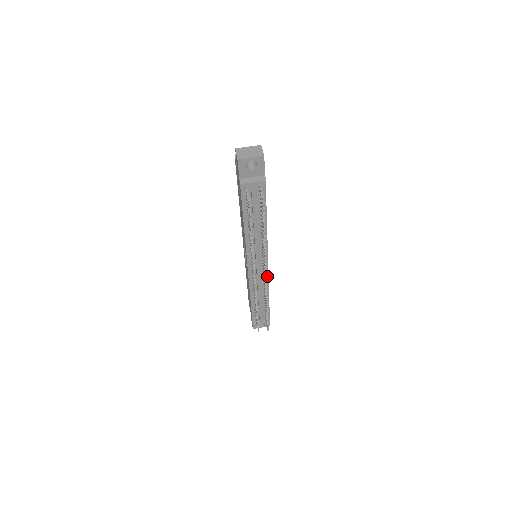
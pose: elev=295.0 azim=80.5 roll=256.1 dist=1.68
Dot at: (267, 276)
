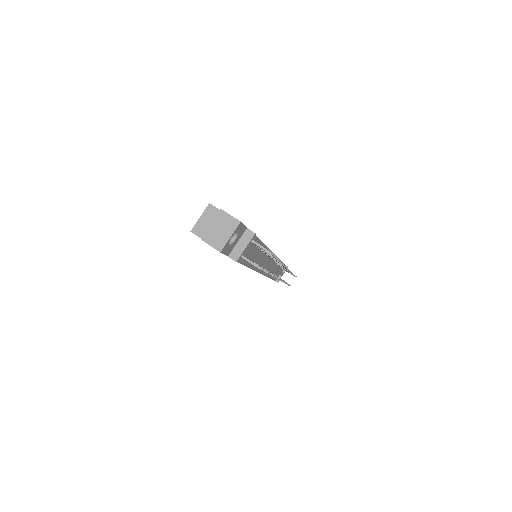
Dot at: occluded
